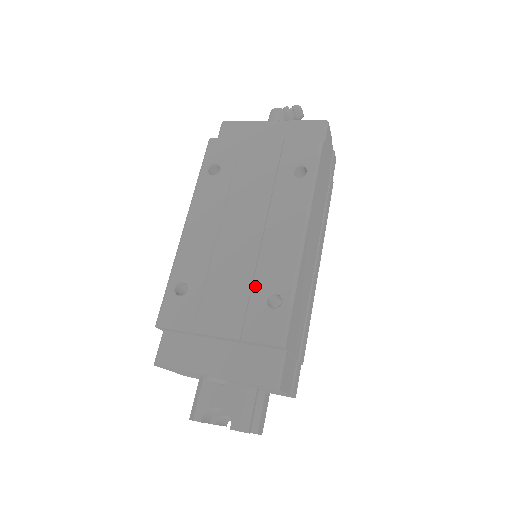
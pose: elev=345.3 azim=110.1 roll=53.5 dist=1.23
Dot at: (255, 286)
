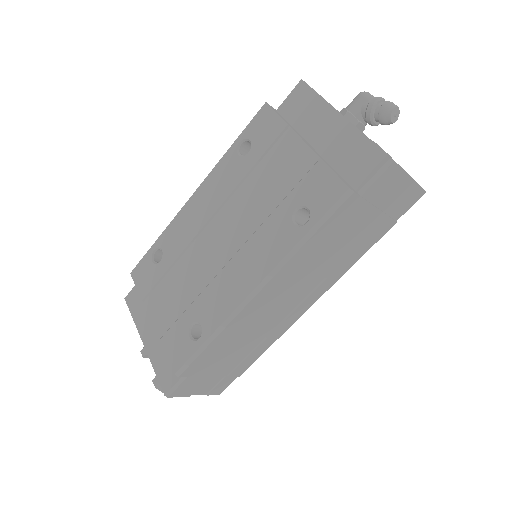
Dot at: (193, 305)
